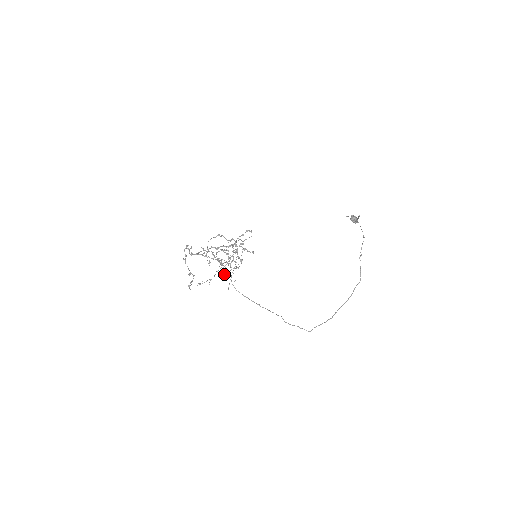
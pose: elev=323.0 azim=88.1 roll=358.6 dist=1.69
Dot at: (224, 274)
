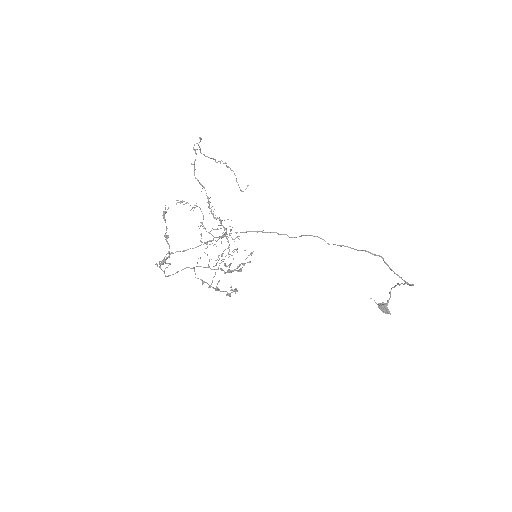
Dot at: occluded
